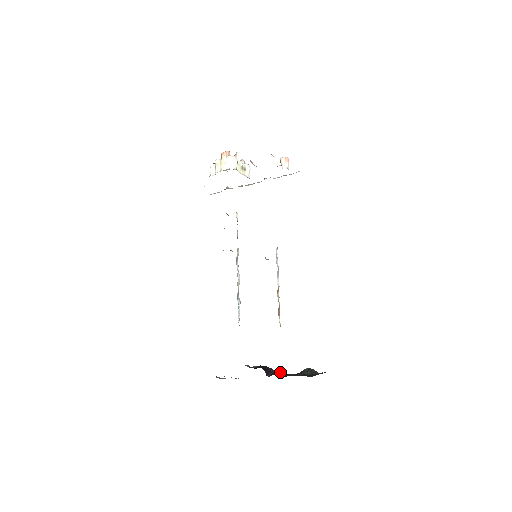
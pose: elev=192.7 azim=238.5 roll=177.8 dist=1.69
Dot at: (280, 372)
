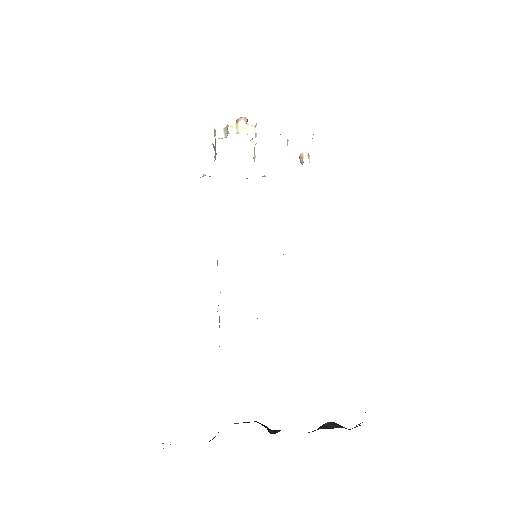
Dot at: occluded
